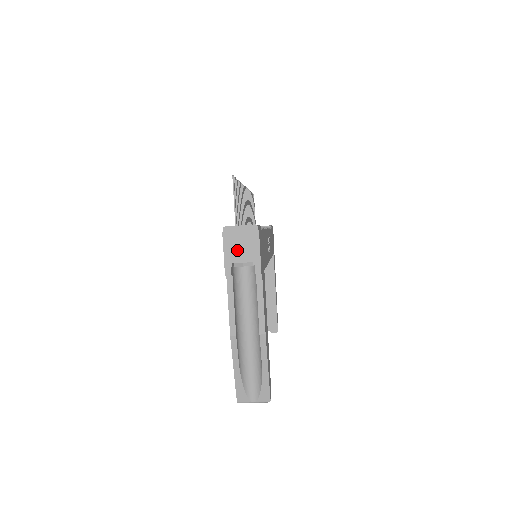
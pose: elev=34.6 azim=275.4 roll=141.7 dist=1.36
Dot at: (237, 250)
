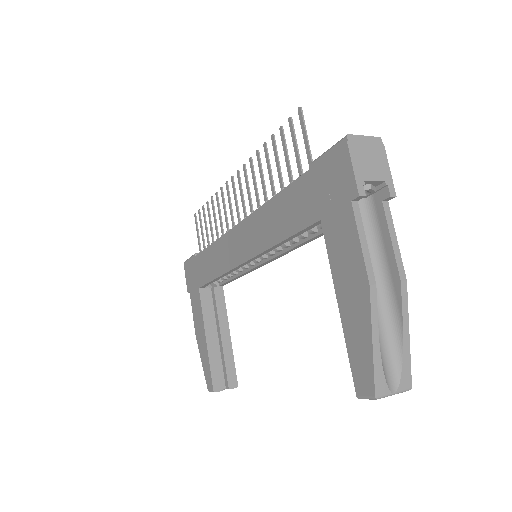
Dot at: (366, 165)
